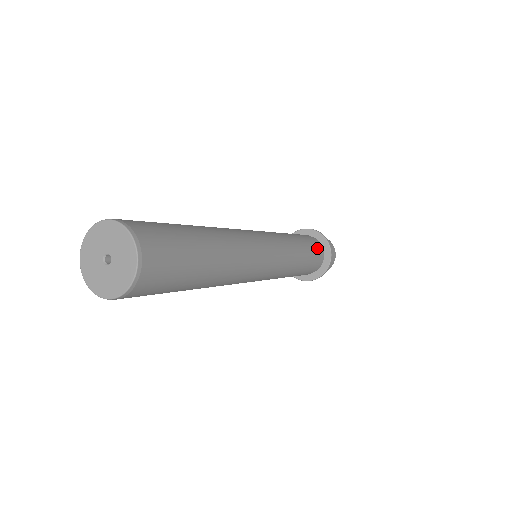
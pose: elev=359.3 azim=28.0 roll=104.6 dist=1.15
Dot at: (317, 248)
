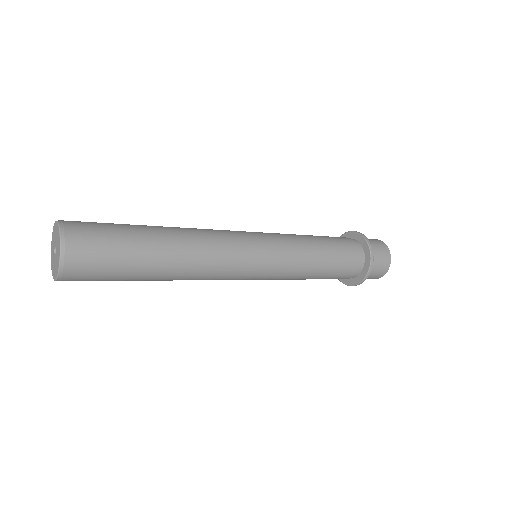
Dot at: (351, 259)
